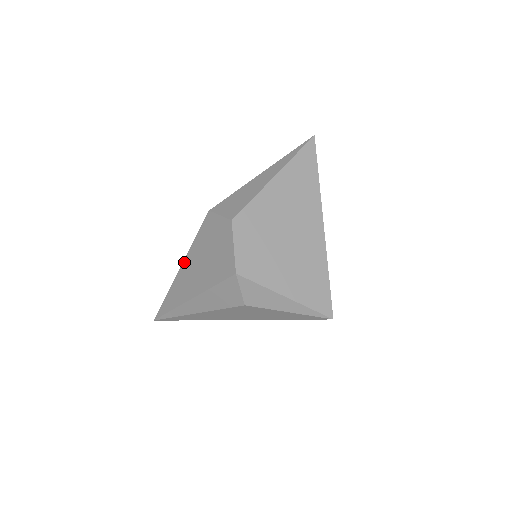
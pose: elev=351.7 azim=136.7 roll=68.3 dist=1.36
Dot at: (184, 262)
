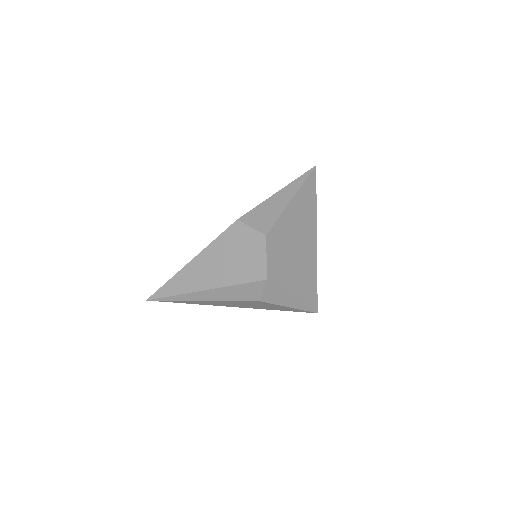
Dot at: (198, 256)
